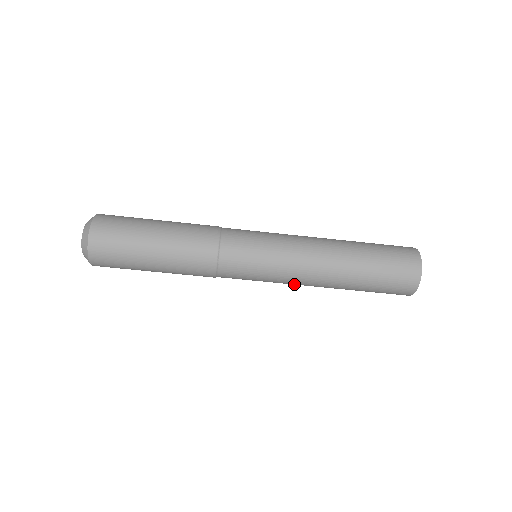
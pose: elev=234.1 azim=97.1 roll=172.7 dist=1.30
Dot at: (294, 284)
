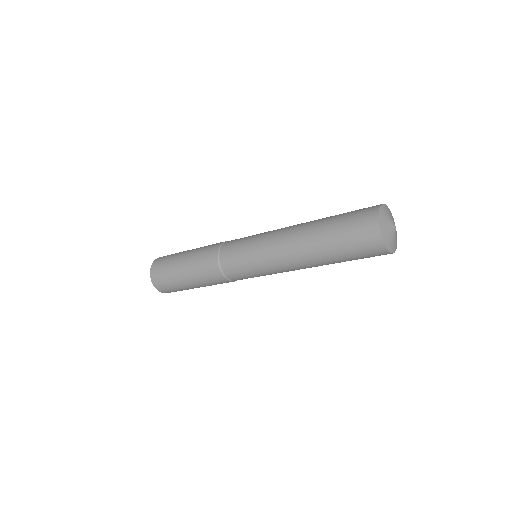
Dot at: occluded
